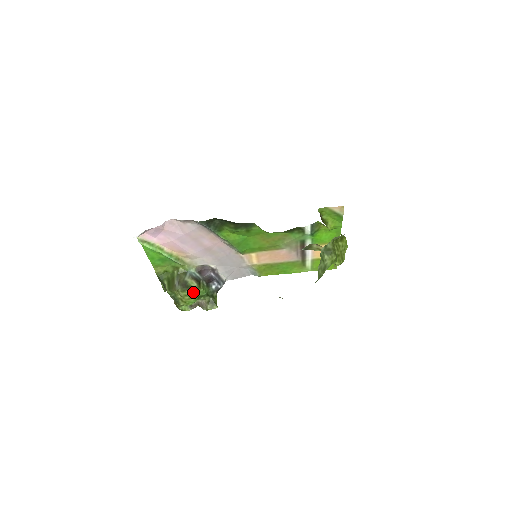
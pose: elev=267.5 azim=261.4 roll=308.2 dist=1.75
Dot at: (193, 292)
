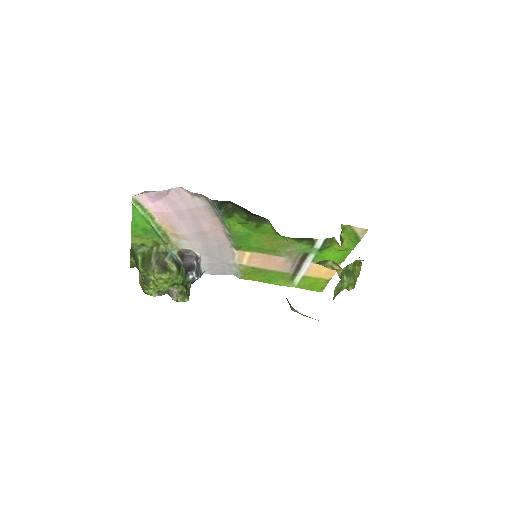
Dot at: (170, 277)
